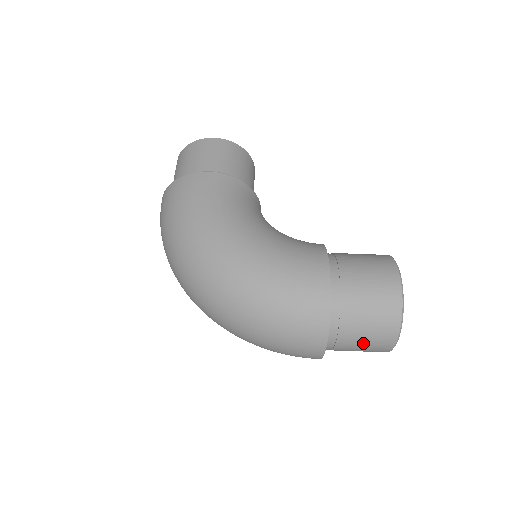
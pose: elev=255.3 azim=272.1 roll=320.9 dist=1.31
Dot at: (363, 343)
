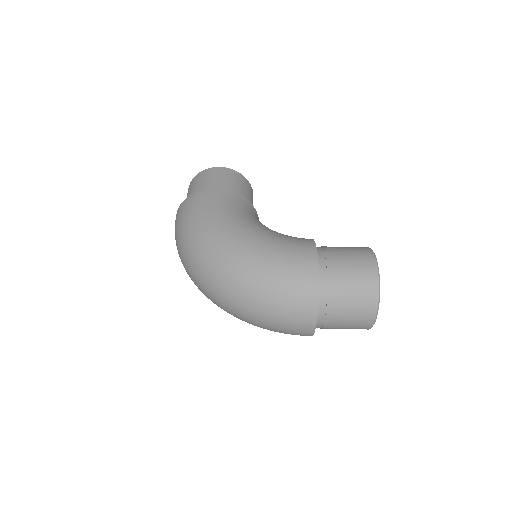
Dot at: (349, 315)
